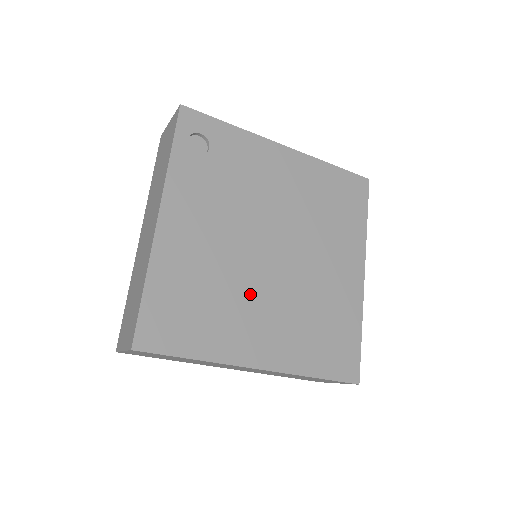
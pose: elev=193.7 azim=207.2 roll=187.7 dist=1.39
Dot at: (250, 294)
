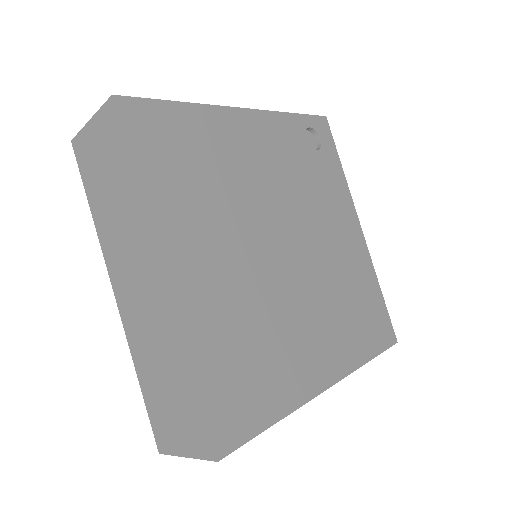
Dot at: (234, 232)
